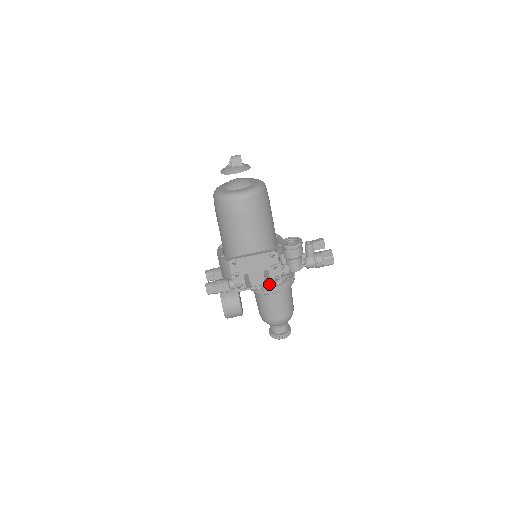
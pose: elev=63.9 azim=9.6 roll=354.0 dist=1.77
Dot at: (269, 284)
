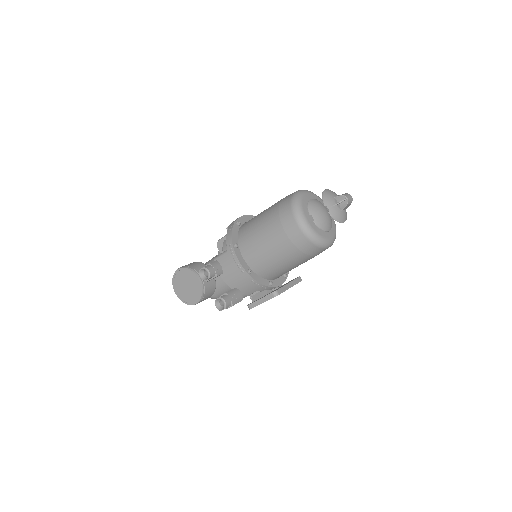
Dot at: occluded
